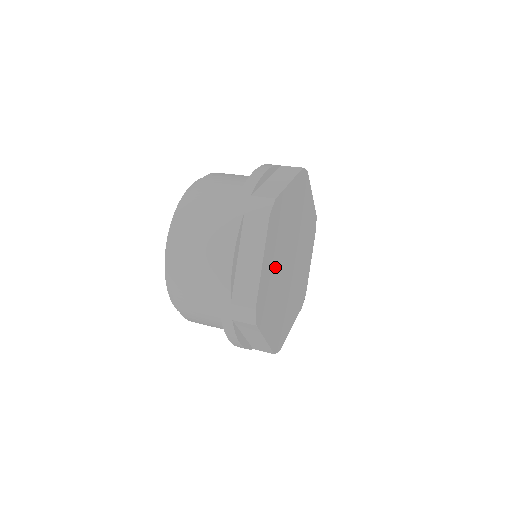
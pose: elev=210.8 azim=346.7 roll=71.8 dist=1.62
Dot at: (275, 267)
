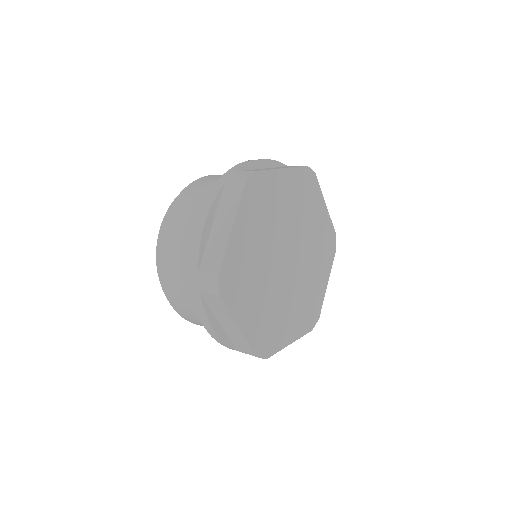
Dot at: (256, 248)
